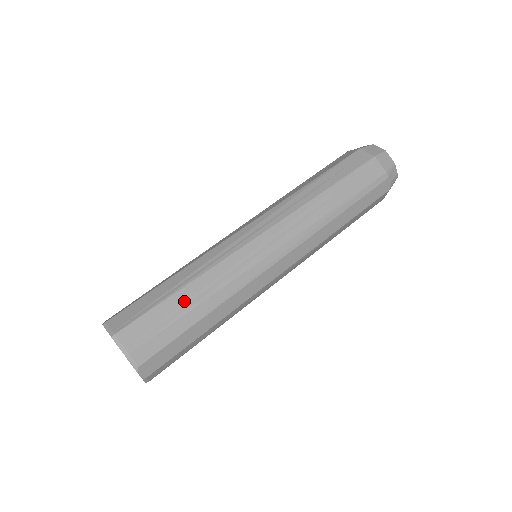
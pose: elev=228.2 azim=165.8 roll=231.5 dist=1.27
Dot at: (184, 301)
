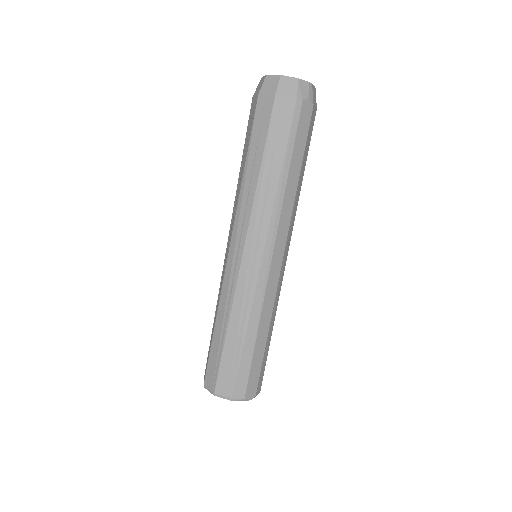
Dot at: (234, 342)
